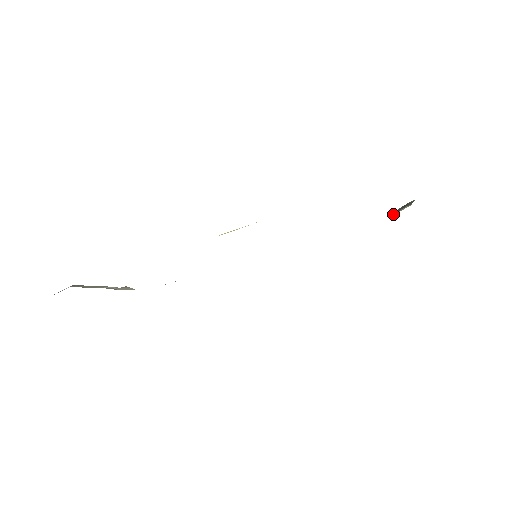
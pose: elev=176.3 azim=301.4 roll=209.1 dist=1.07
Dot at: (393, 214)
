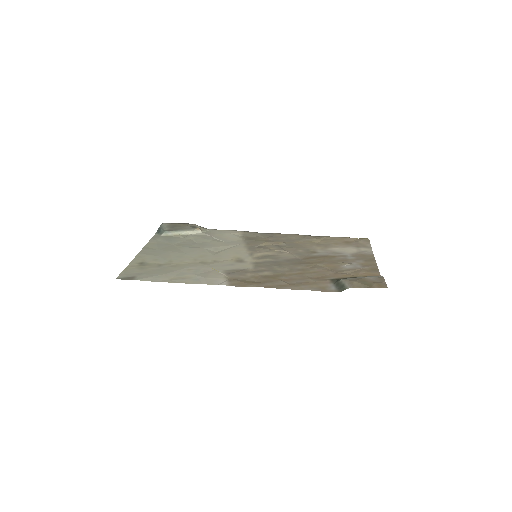
Dot at: (335, 285)
